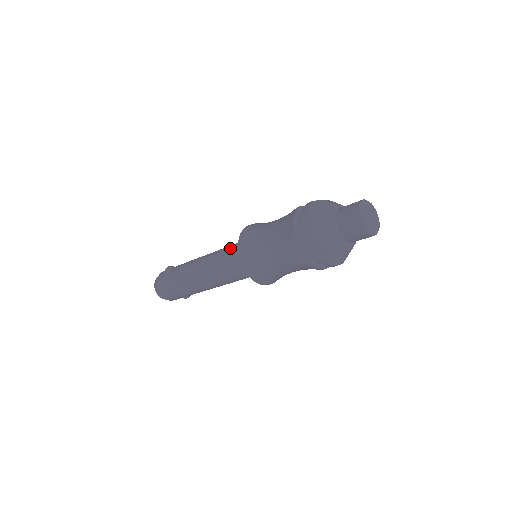
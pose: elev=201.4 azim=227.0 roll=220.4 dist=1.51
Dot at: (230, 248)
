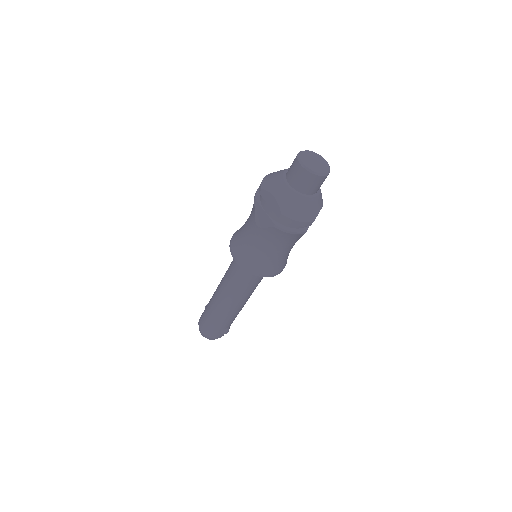
Dot at: occluded
